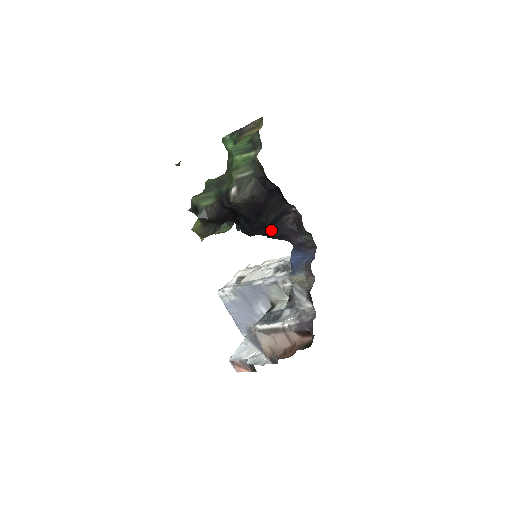
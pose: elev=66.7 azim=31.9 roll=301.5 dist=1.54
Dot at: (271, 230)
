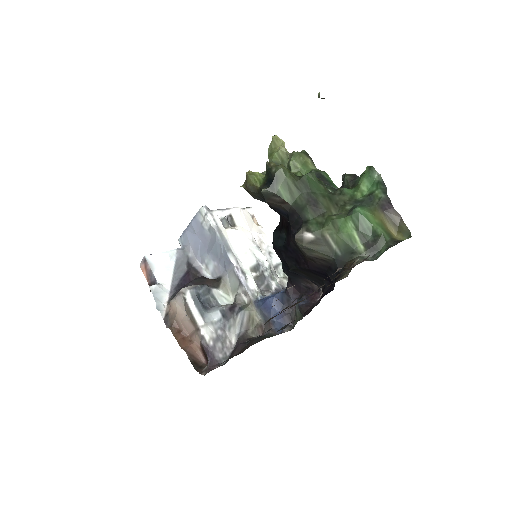
Dot at: (289, 271)
